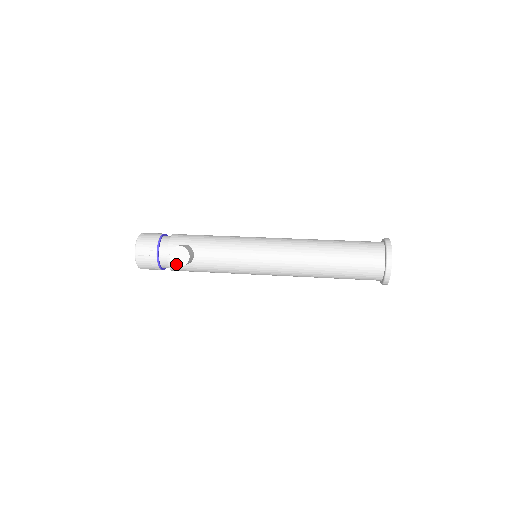
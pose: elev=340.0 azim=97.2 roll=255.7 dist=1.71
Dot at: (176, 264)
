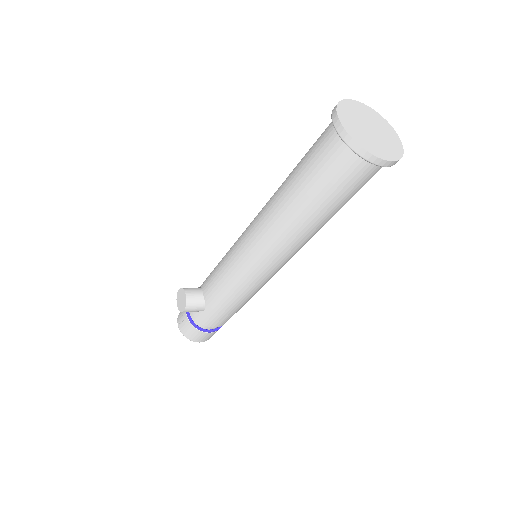
Dot at: (182, 310)
